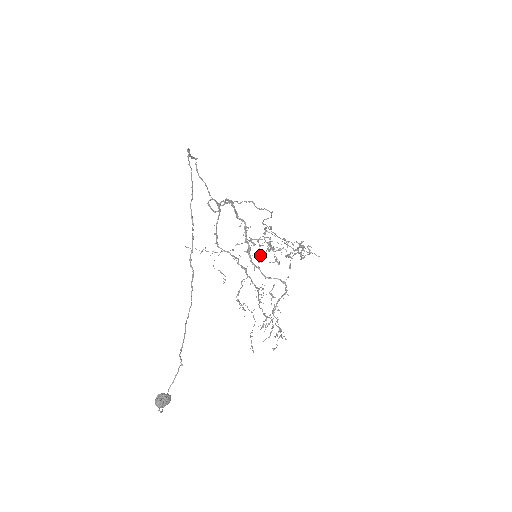
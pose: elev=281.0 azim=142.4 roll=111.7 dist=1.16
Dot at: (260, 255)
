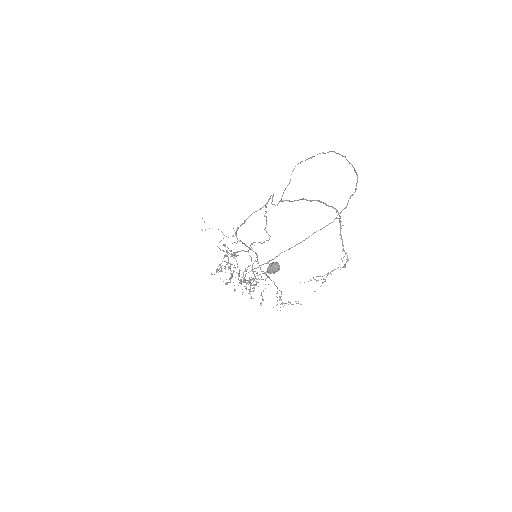
Dot at: occluded
